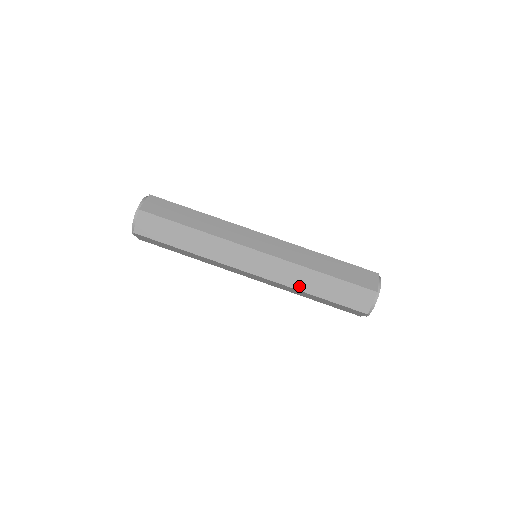
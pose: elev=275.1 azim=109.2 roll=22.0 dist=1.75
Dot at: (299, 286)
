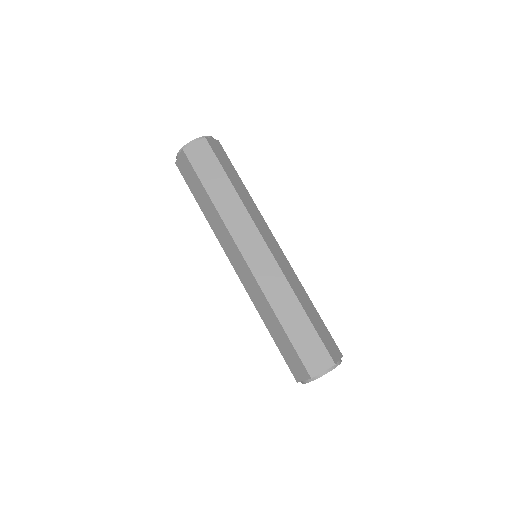
Dot at: (275, 304)
